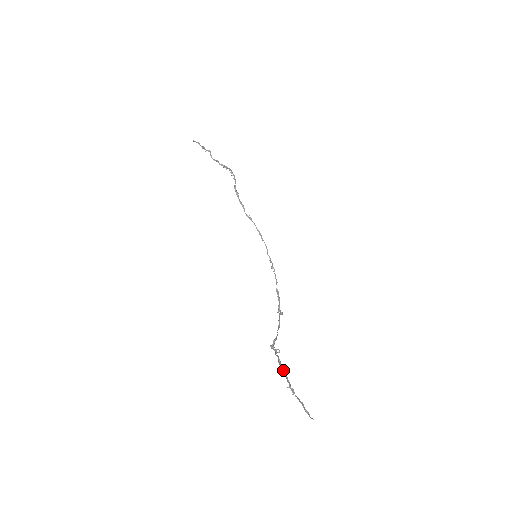
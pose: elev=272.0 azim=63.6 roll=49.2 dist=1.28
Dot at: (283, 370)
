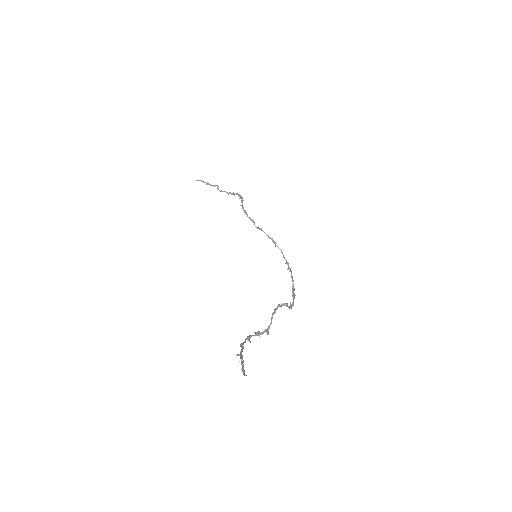
Dot at: (243, 342)
